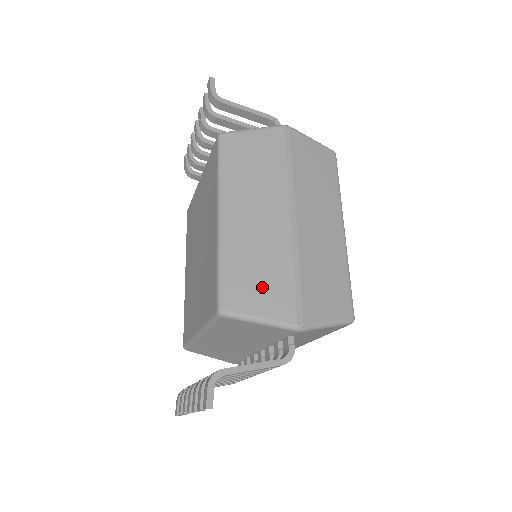
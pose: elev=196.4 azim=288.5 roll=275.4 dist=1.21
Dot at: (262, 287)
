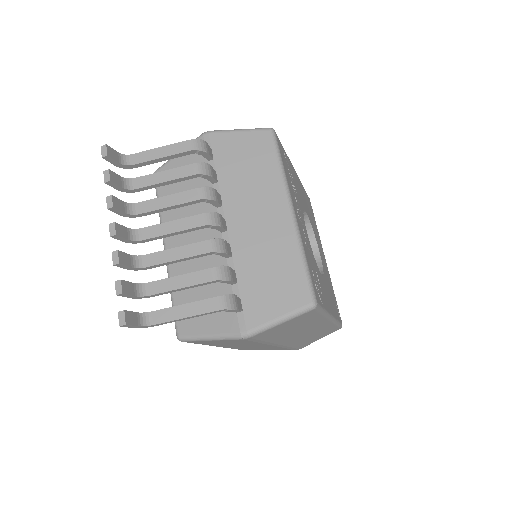
Dot at: occluded
